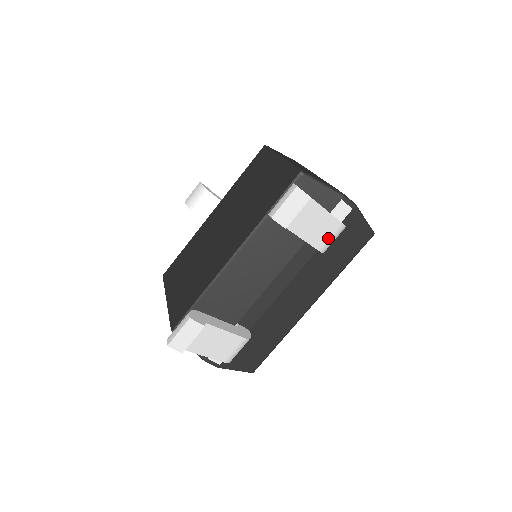
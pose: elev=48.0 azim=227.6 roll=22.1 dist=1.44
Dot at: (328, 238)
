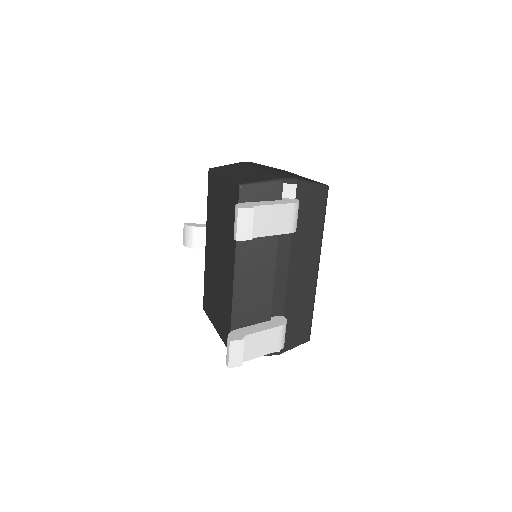
Dot at: (290, 220)
